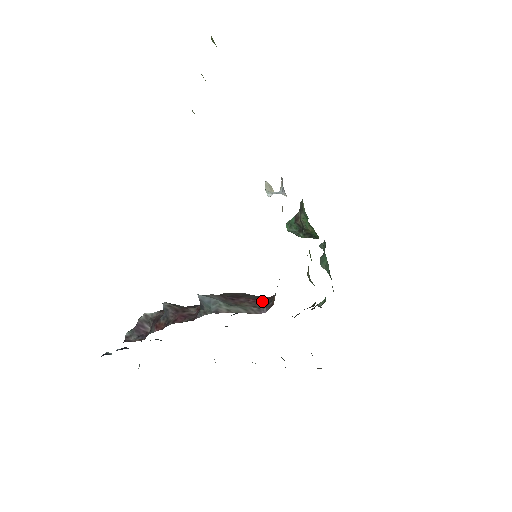
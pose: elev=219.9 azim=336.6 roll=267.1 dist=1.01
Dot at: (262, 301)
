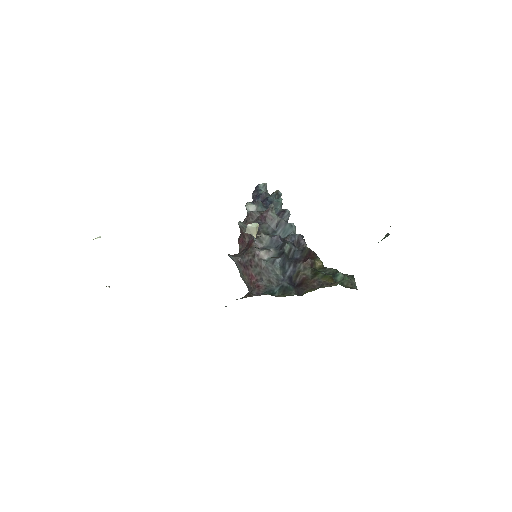
Dot at: (251, 284)
